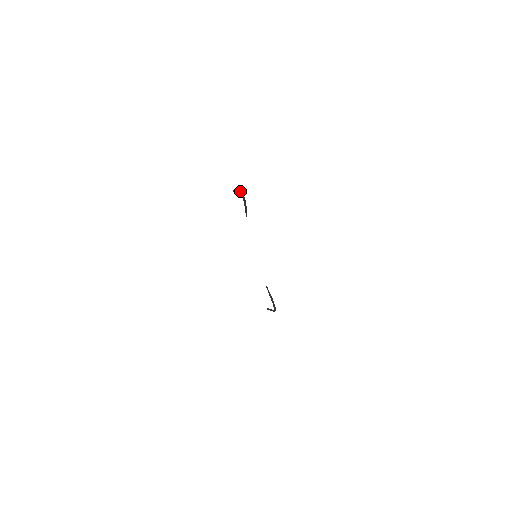
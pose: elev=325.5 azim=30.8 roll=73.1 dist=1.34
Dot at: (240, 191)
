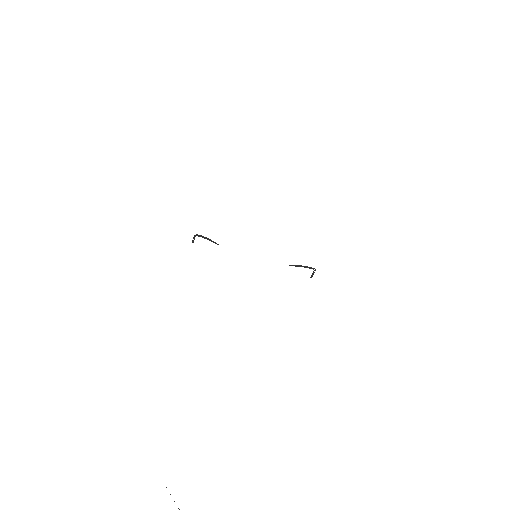
Dot at: (194, 236)
